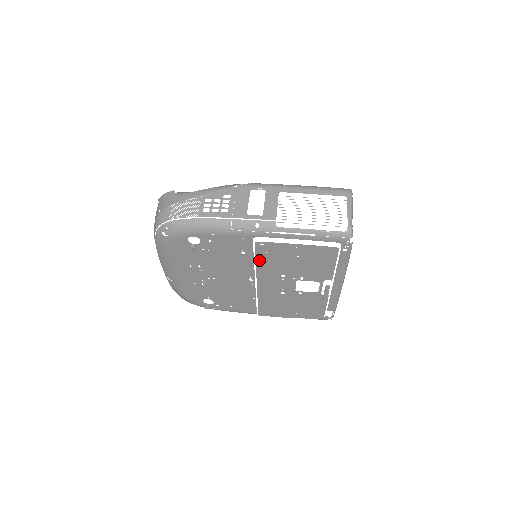
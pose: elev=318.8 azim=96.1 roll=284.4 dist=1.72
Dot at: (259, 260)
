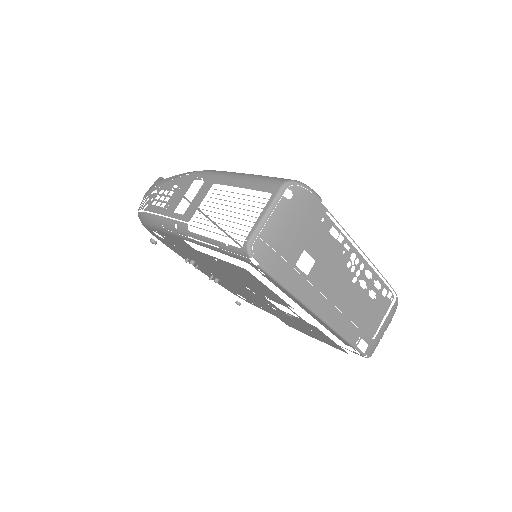
Dot at: (211, 266)
